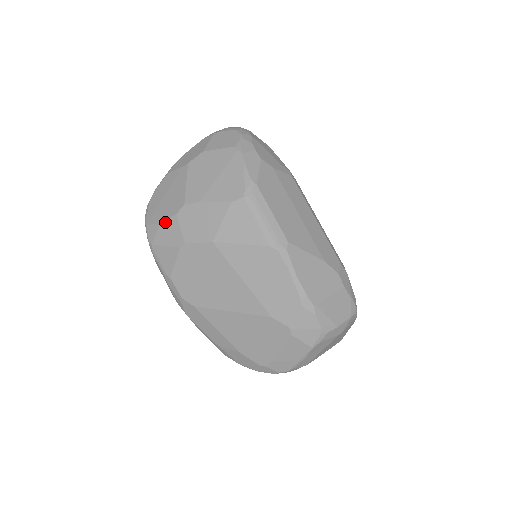
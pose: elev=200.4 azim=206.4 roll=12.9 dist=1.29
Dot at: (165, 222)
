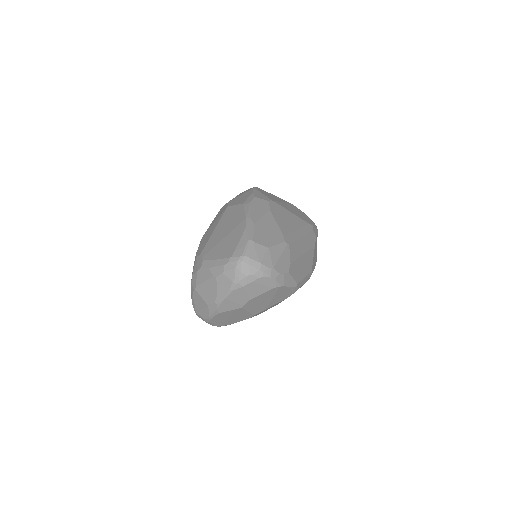
Dot at: occluded
